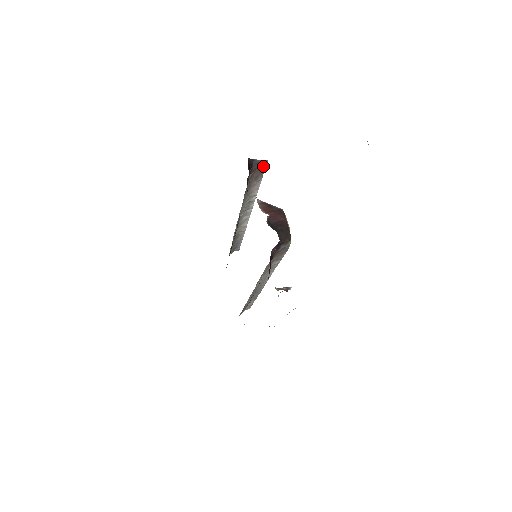
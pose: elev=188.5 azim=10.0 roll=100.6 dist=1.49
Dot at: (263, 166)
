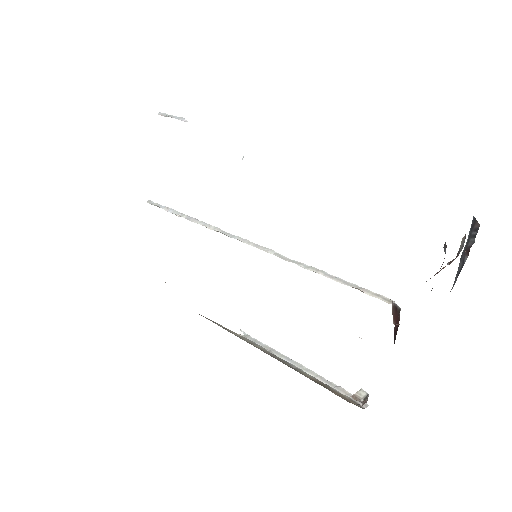
Dot at: occluded
